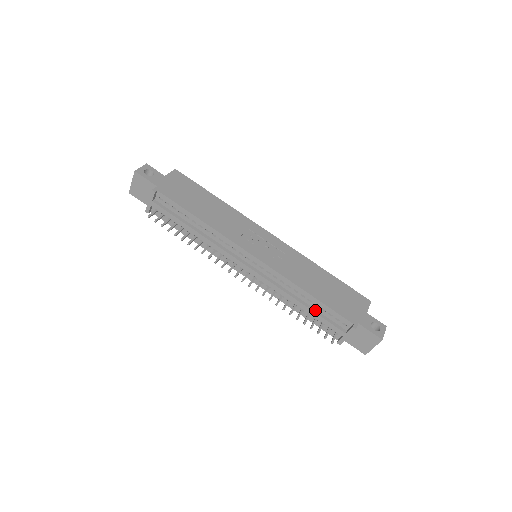
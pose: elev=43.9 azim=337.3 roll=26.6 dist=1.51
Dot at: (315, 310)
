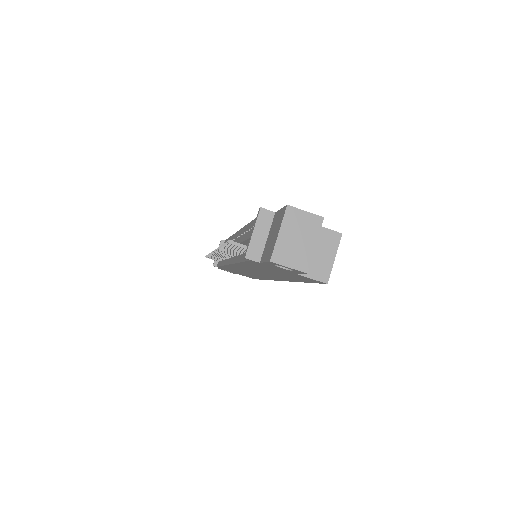
Dot at: occluded
